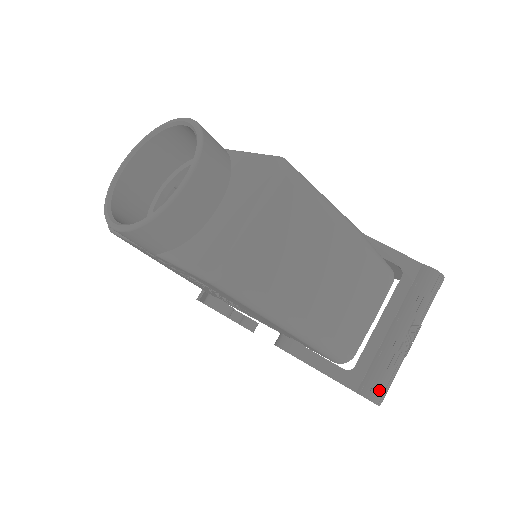
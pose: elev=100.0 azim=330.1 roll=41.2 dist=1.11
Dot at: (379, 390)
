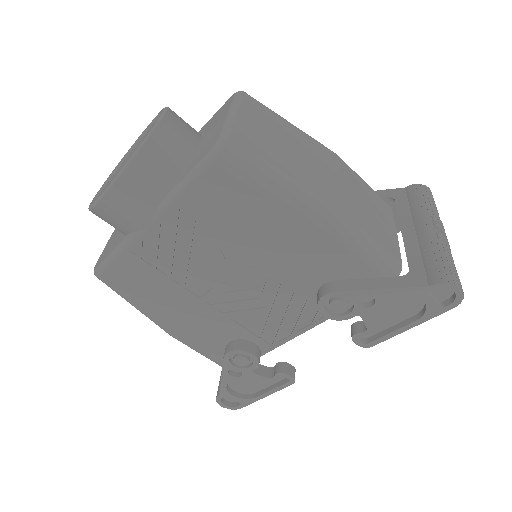
Dot at: (449, 272)
